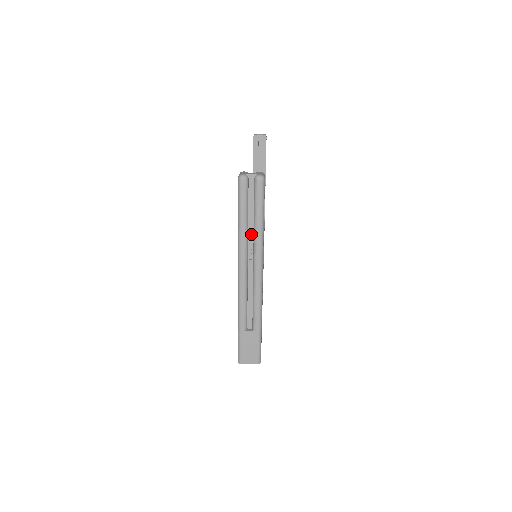
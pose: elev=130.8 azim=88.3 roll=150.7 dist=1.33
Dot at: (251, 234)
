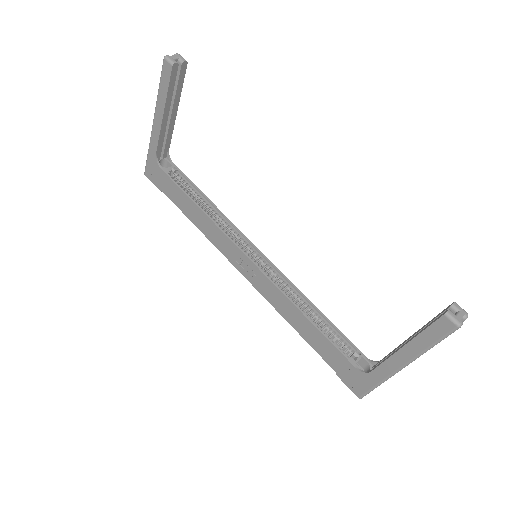
Dot at: occluded
